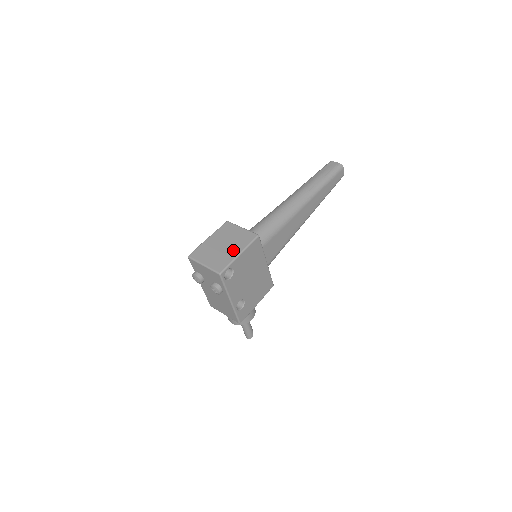
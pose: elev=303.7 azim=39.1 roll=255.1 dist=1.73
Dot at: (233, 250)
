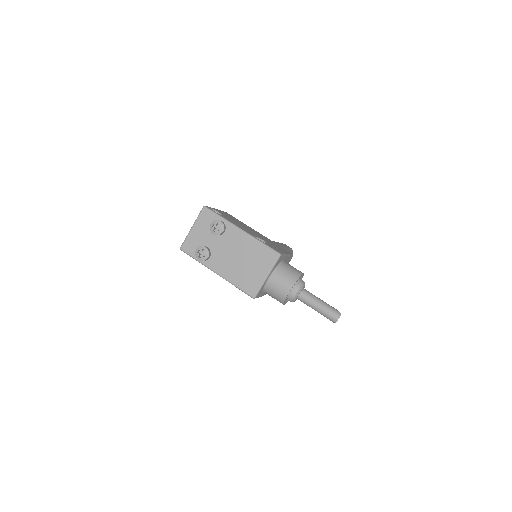
Dot at: occluded
